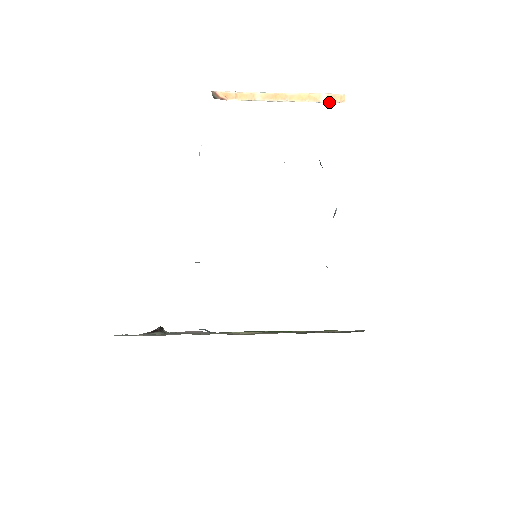
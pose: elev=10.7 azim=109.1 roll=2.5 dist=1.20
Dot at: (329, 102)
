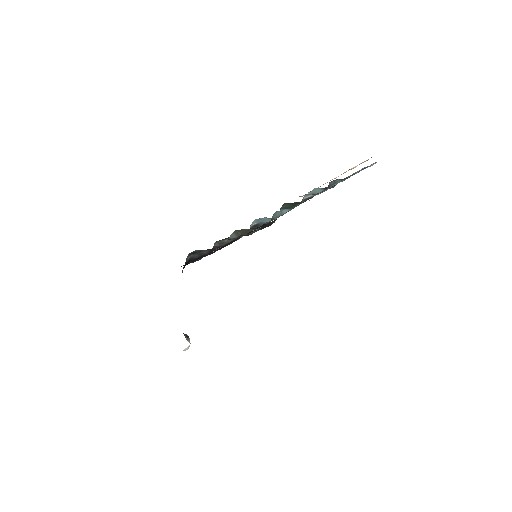
Dot at: (359, 164)
